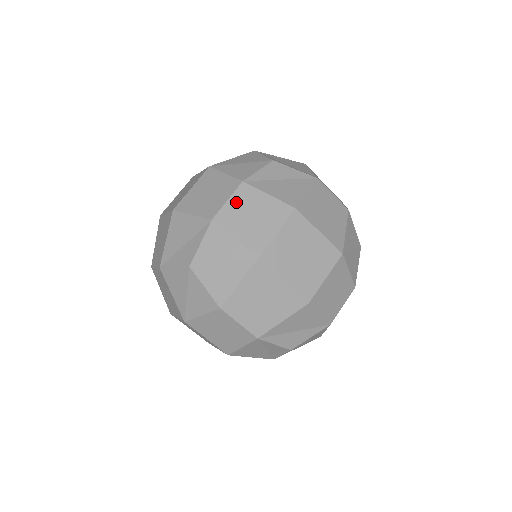
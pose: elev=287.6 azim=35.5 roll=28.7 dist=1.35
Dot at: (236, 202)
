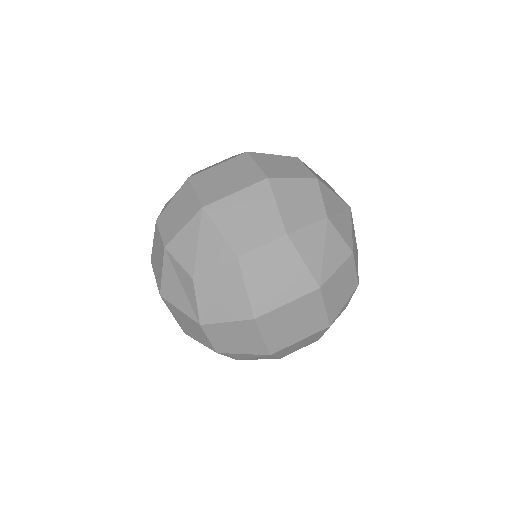
Dot at: occluded
